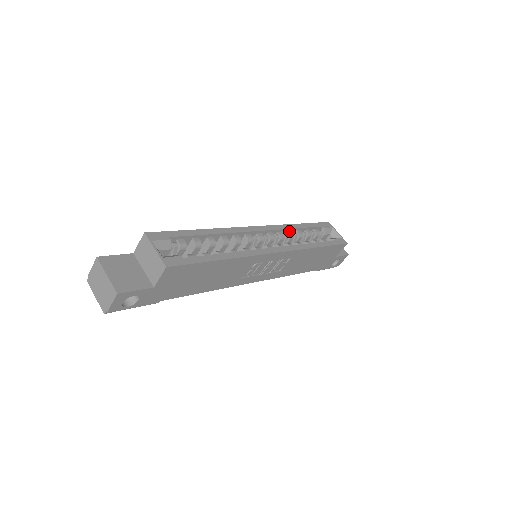
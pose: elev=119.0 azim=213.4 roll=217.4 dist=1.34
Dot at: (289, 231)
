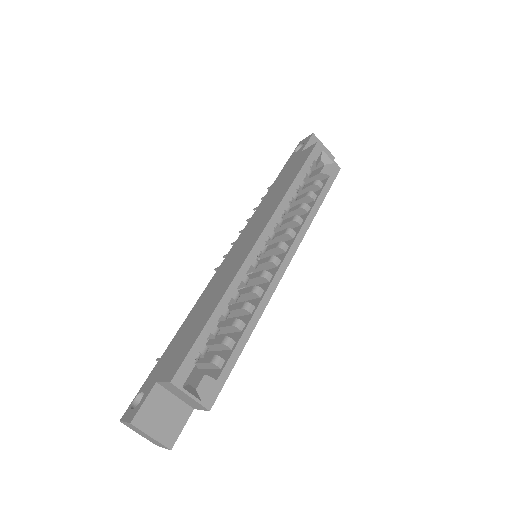
Dot at: (285, 206)
